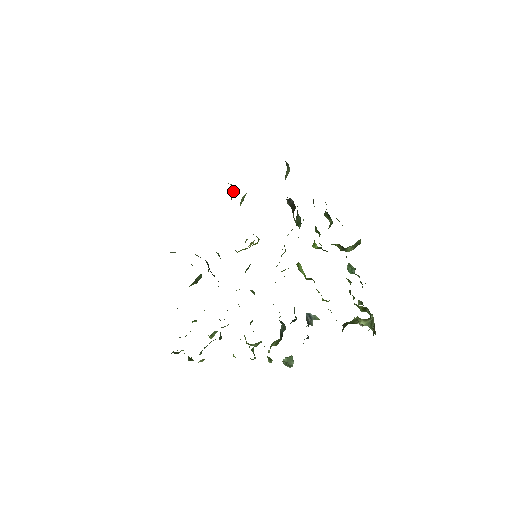
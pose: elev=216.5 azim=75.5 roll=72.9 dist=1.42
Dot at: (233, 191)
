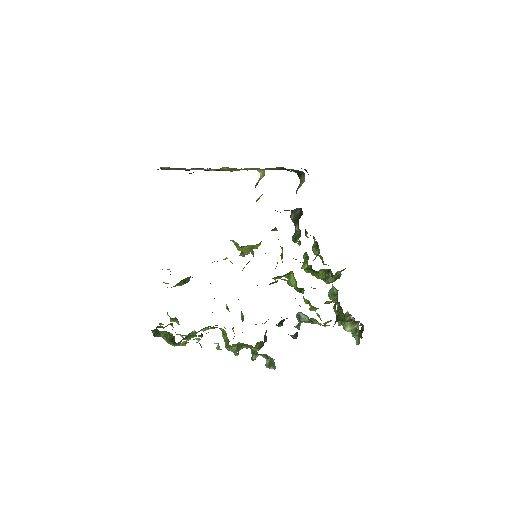
Dot at: (261, 177)
